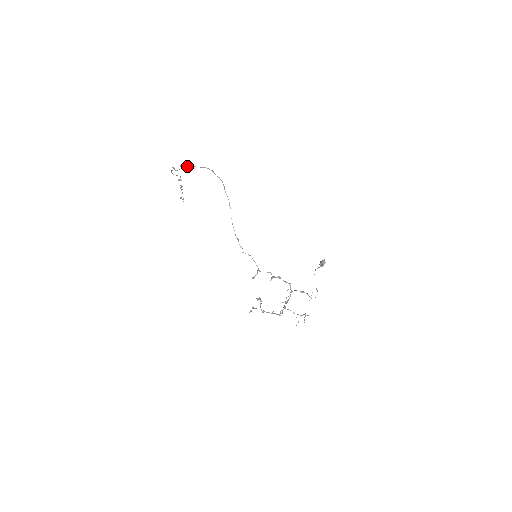
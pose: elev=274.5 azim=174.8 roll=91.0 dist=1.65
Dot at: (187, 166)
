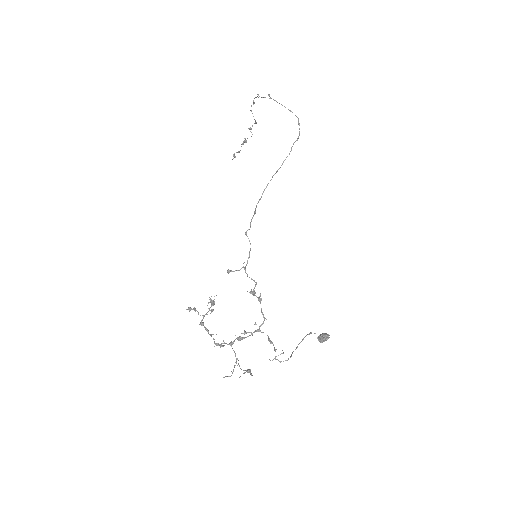
Dot at: (275, 100)
